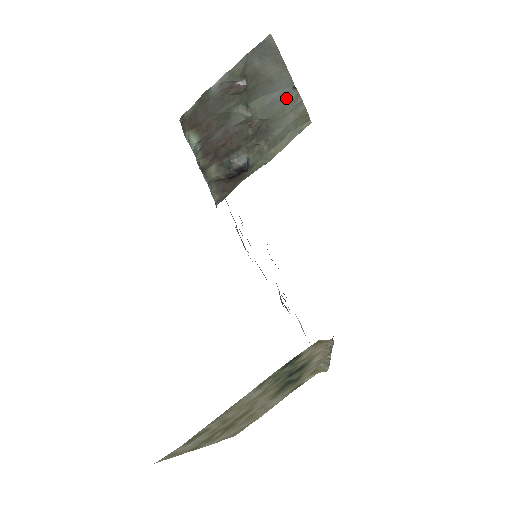
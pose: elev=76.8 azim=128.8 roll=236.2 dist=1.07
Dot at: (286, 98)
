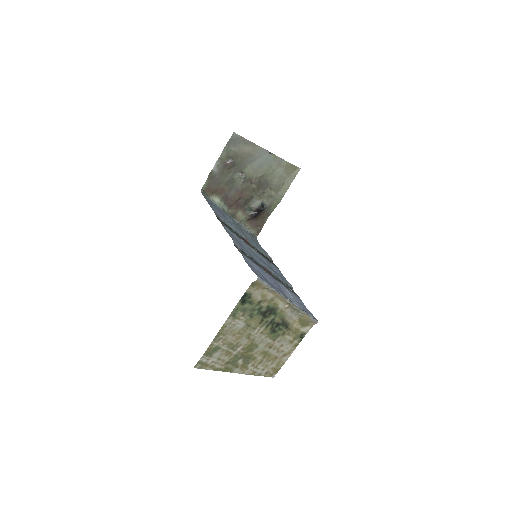
Dot at: (268, 160)
